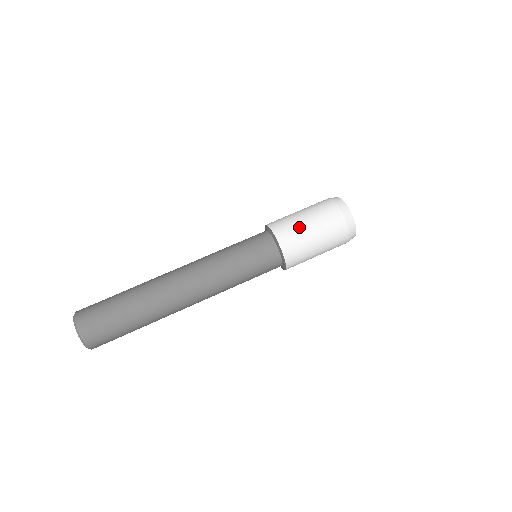
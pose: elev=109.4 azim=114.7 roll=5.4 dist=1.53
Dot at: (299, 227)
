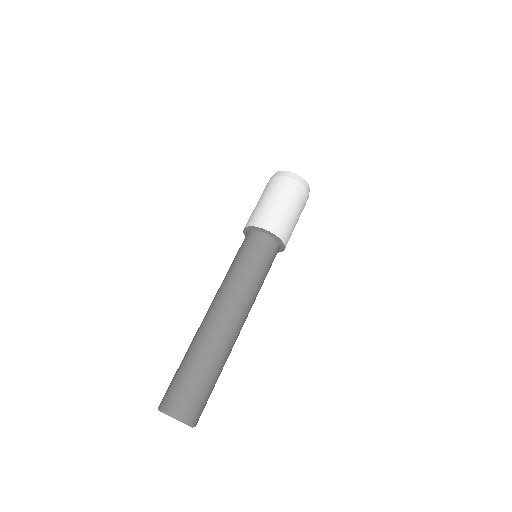
Dot at: (258, 208)
